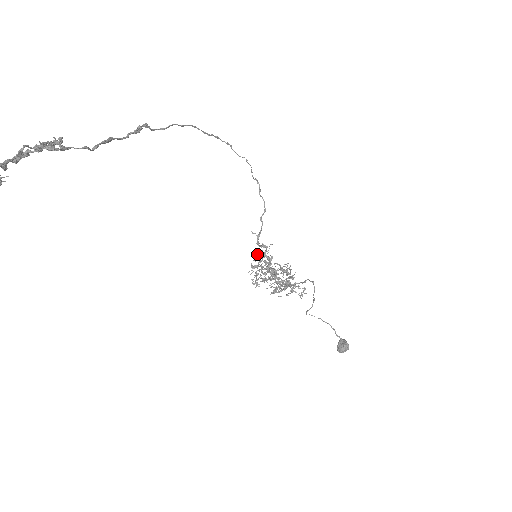
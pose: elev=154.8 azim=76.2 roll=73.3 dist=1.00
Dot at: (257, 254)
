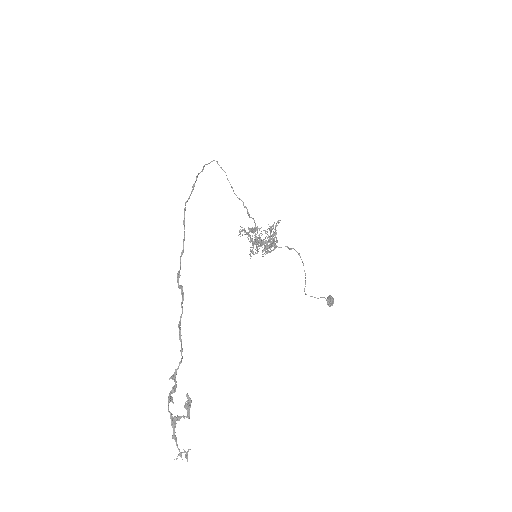
Dot at: occluded
